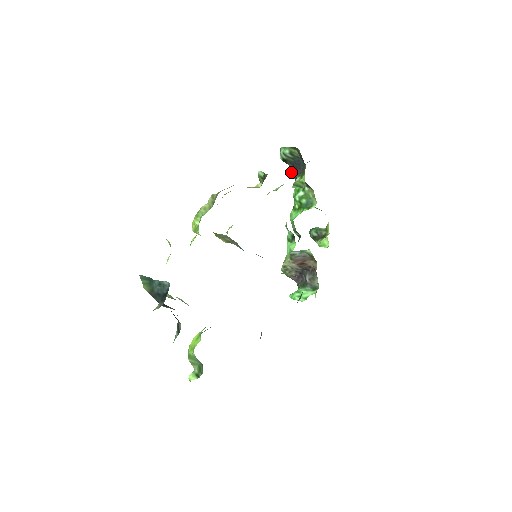
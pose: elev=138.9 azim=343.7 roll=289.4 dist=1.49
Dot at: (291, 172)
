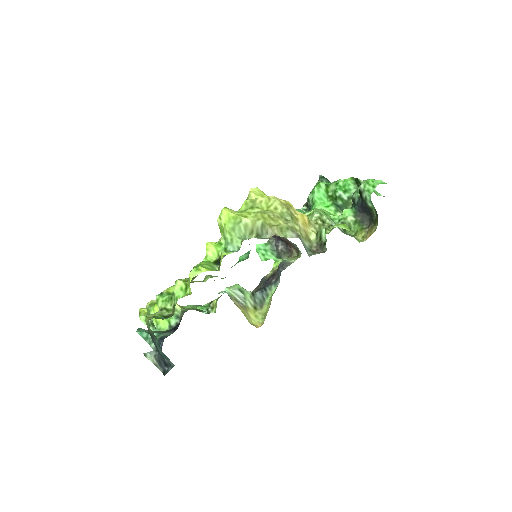
Dot at: (355, 197)
